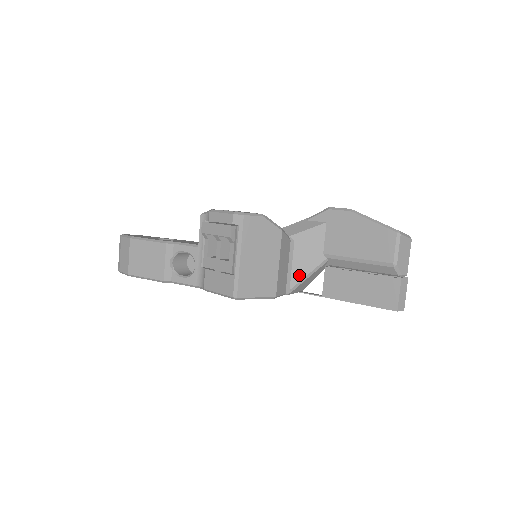
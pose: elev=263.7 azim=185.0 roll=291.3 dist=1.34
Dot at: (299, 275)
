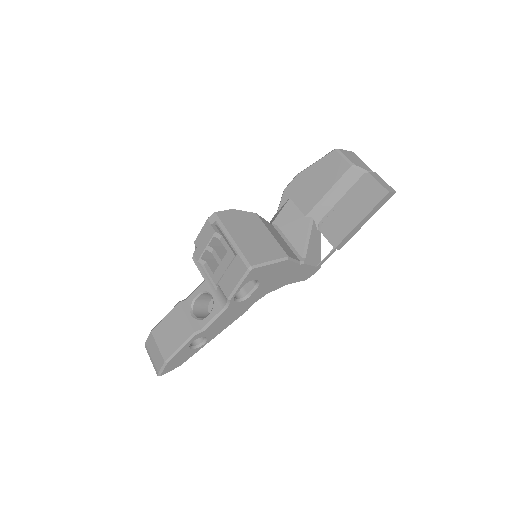
Dot at: (300, 243)
